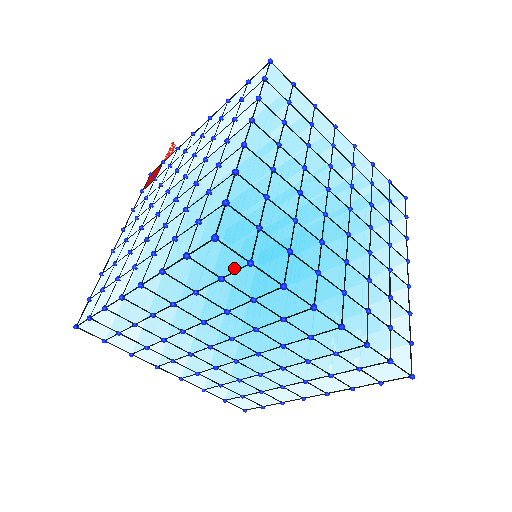
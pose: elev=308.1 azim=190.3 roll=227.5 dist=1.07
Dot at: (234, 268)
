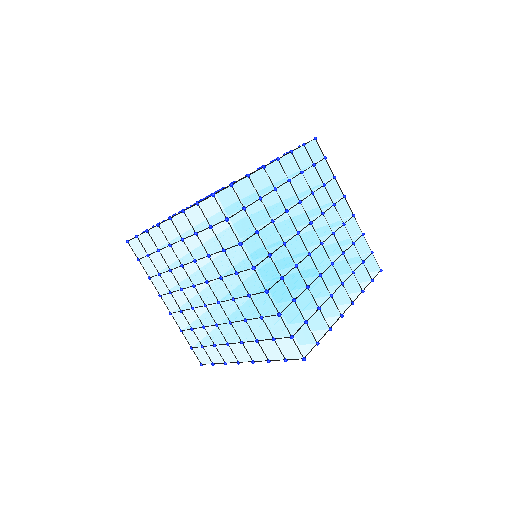
Dot at: (218, 221)
